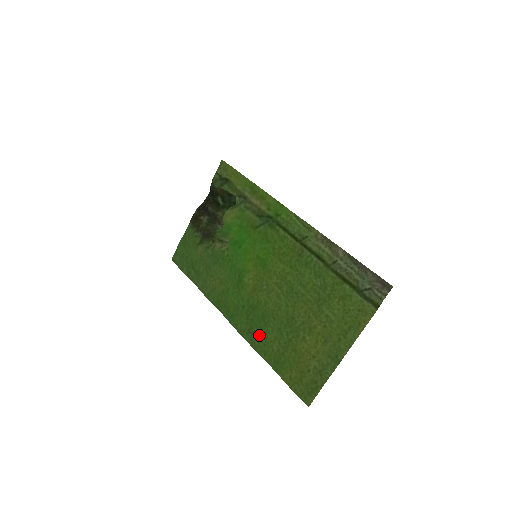
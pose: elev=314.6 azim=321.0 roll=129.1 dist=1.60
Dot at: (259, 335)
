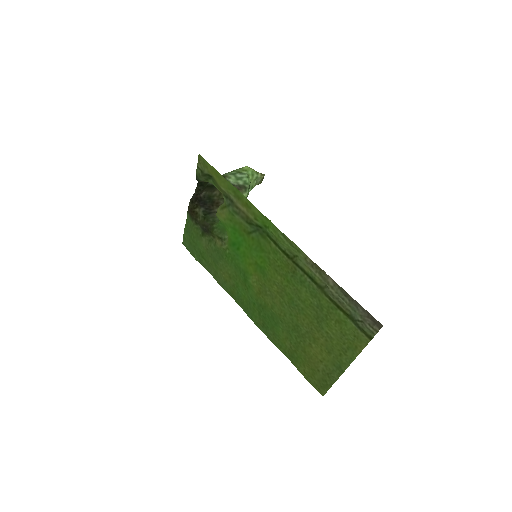
Dot at: (272, 331)
